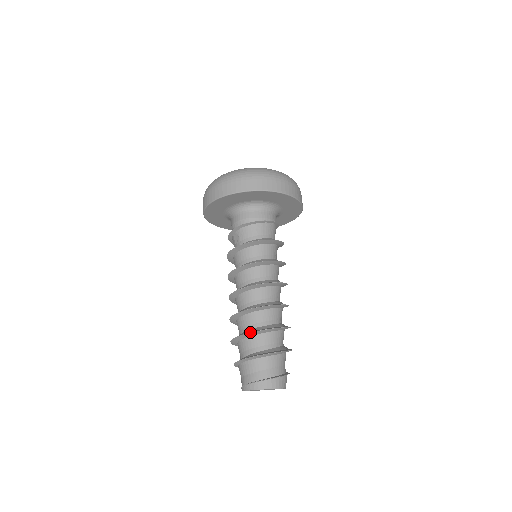
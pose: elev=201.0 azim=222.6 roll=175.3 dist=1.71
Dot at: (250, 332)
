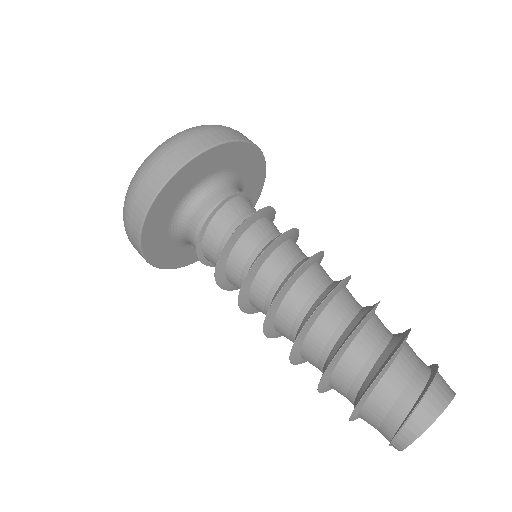
Dot at: occluded
